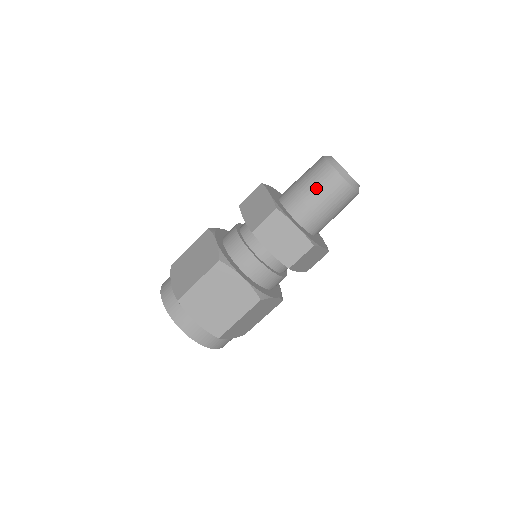
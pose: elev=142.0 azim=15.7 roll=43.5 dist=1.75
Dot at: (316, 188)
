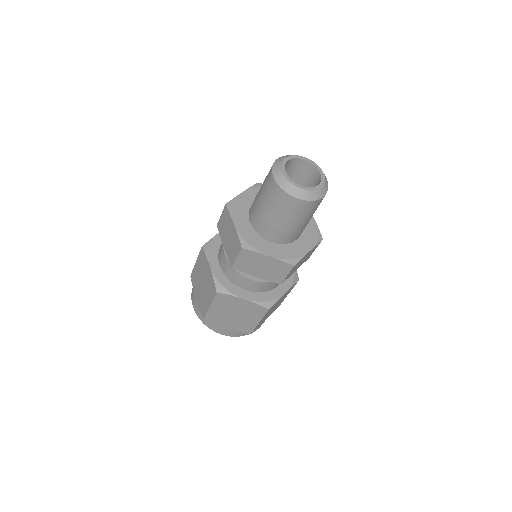
Dot at: (275, 212)
